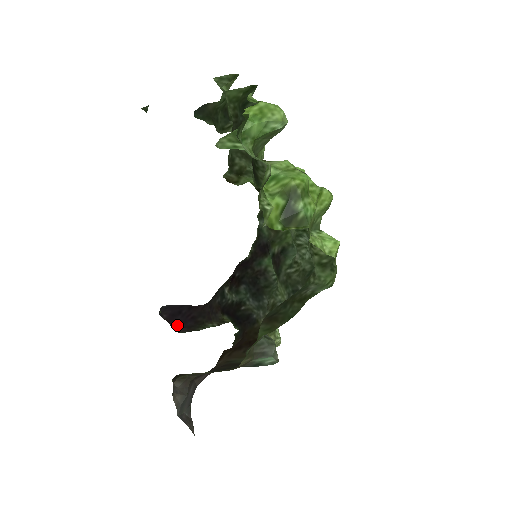
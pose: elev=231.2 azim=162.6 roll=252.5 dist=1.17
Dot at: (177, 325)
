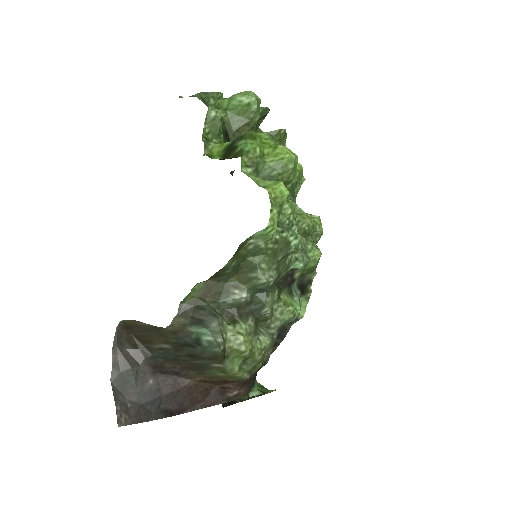
Dot at: occluded
